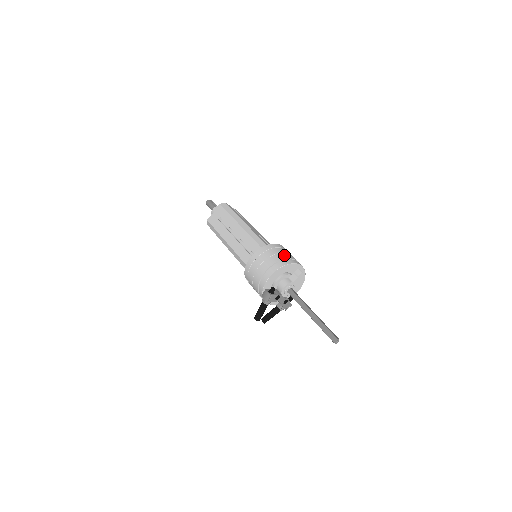
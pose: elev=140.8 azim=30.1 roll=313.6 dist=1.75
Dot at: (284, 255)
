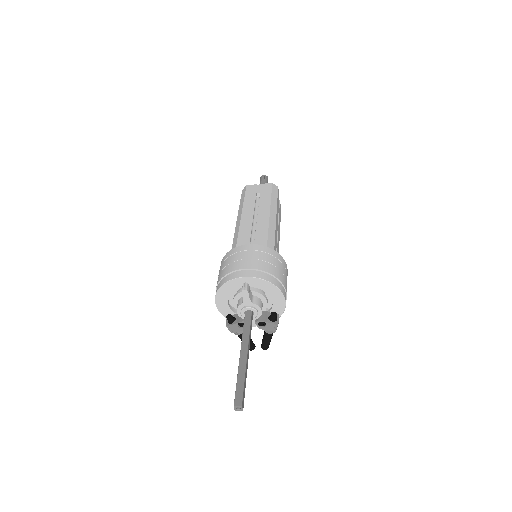
Dot at: (228, 268)
